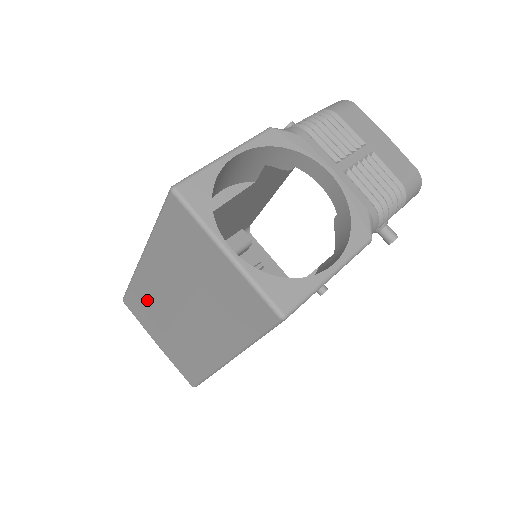
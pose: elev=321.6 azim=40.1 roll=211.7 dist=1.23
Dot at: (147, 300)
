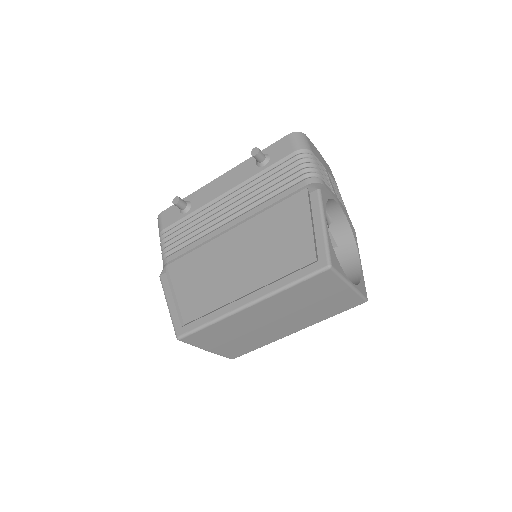
Dot at: (226, 329)
